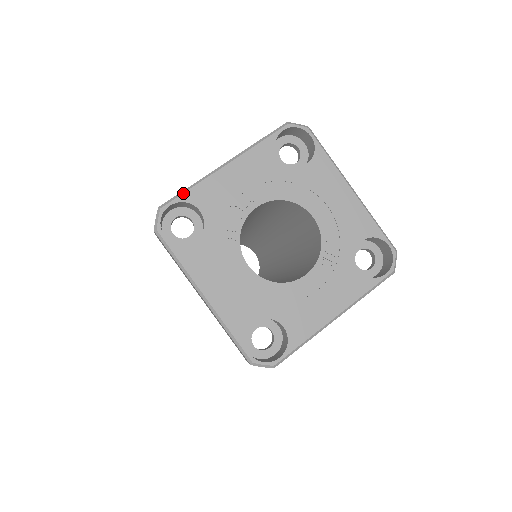
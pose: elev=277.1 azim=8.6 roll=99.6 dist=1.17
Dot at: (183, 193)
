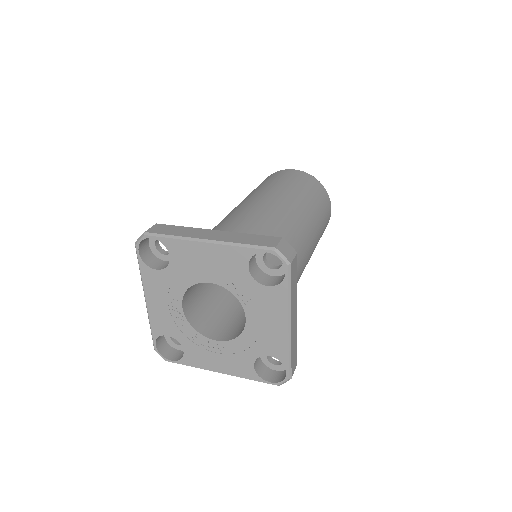
Dot at: (152, 334)
